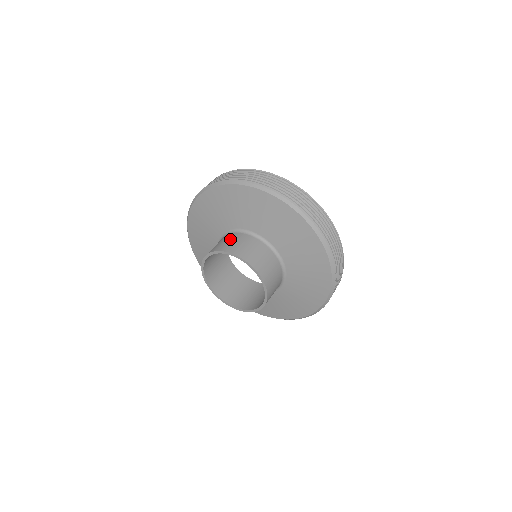
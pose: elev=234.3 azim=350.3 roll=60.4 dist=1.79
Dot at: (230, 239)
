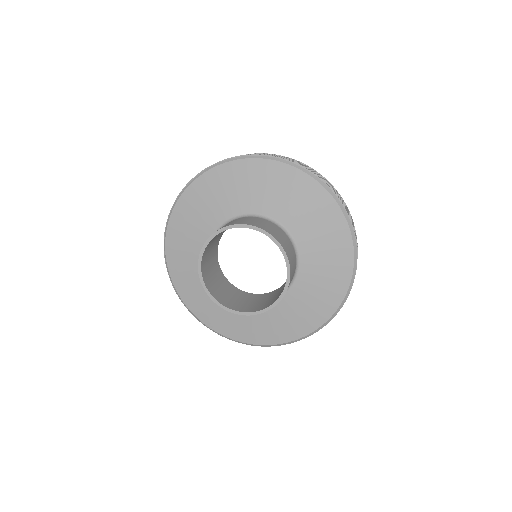
Dot at: (275, 228)
